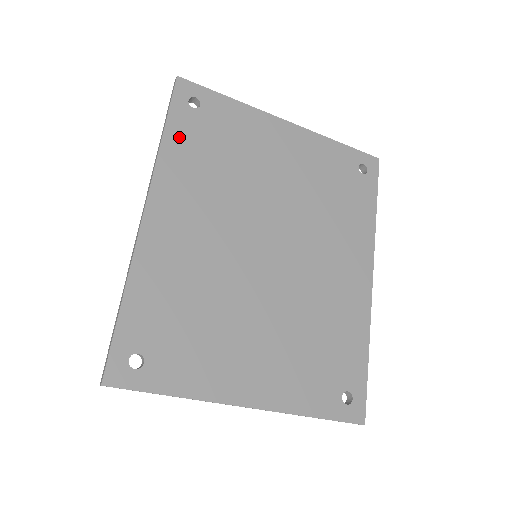
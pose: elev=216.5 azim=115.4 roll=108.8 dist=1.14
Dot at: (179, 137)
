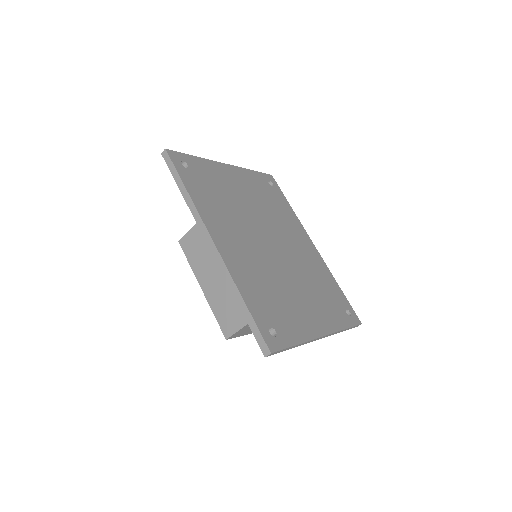
Dot at: (194, 189)
